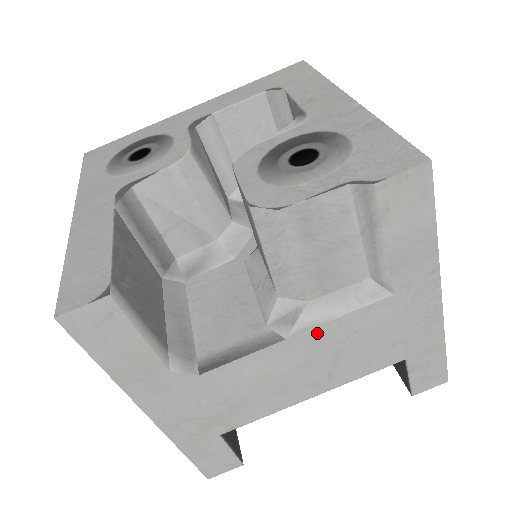
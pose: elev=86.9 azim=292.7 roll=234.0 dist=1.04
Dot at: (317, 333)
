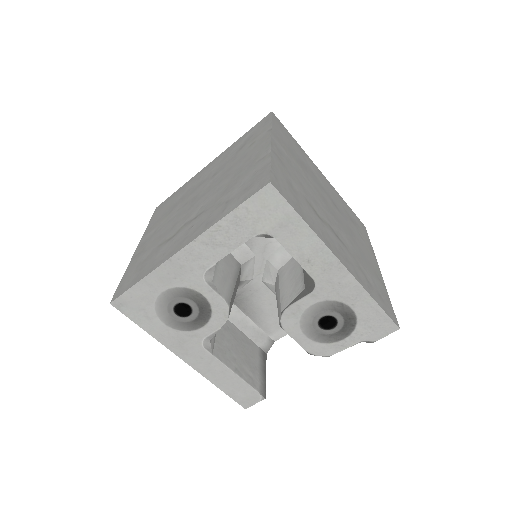
Dot at: occluded
